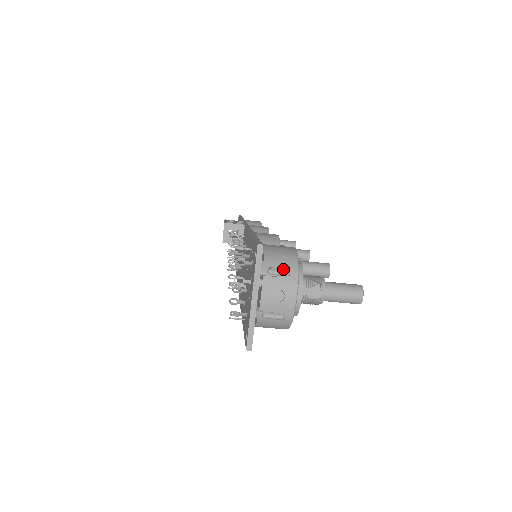
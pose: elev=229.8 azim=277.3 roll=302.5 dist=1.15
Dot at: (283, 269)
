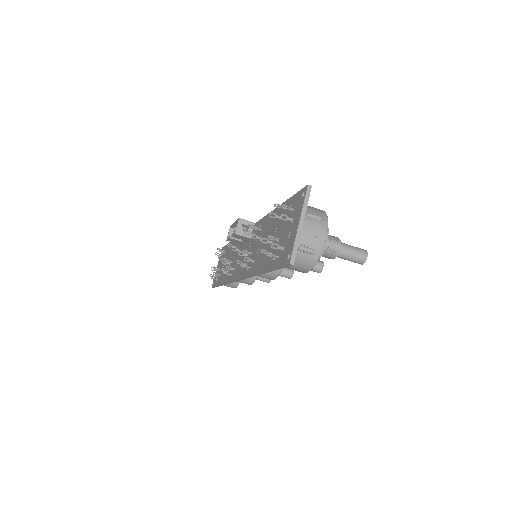
Dot at: (317, 215)
